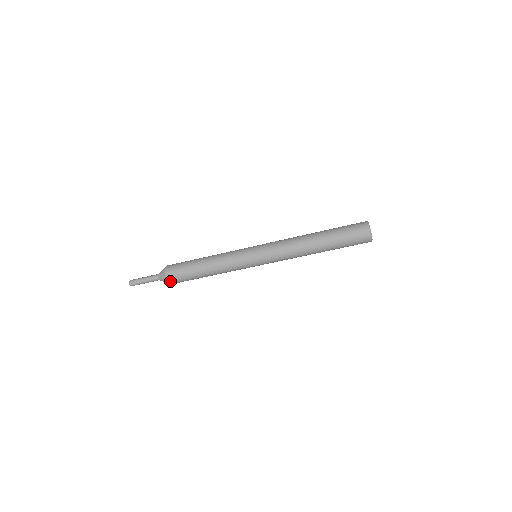
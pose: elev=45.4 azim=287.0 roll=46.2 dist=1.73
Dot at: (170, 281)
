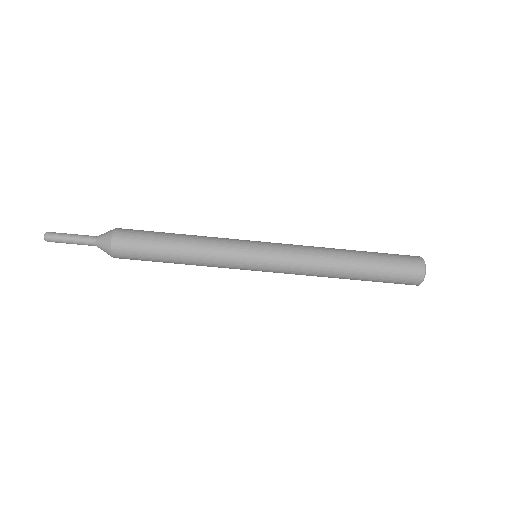
Dot at: (115, 252)
